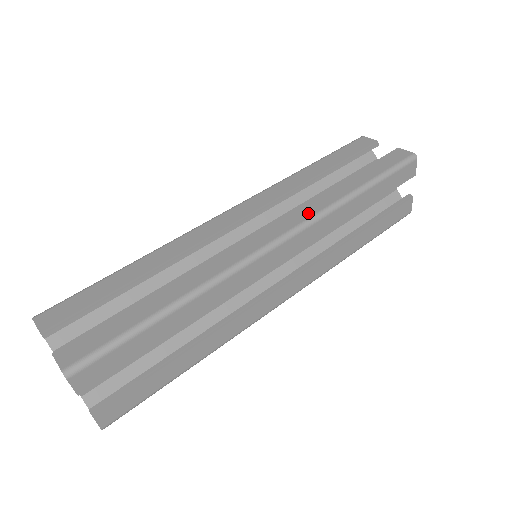
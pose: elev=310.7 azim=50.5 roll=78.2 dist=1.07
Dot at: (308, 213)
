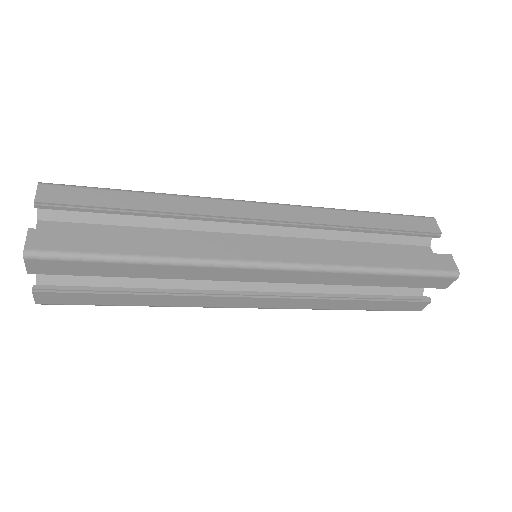
Dot at: occluded
